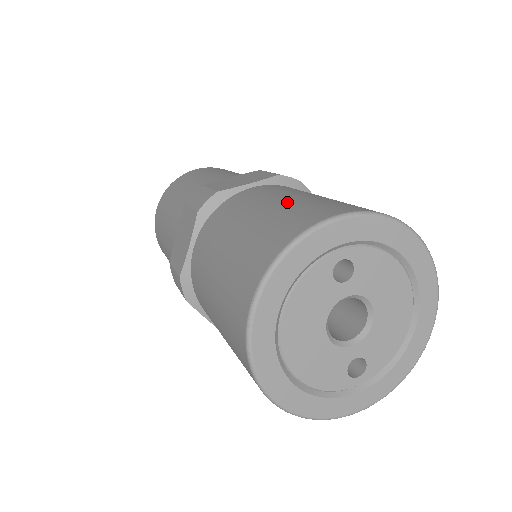
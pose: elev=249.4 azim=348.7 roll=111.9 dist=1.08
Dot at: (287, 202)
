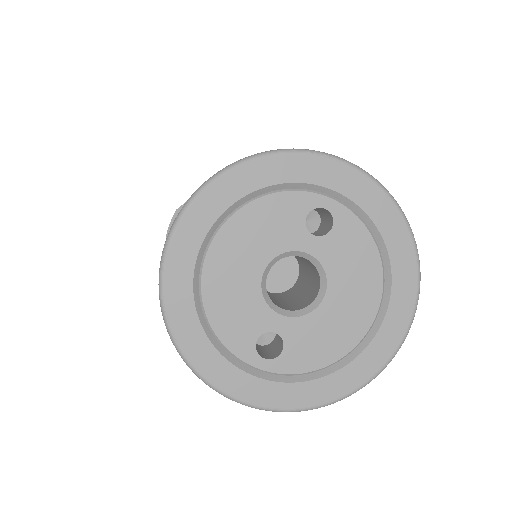
Dot at: occluded
